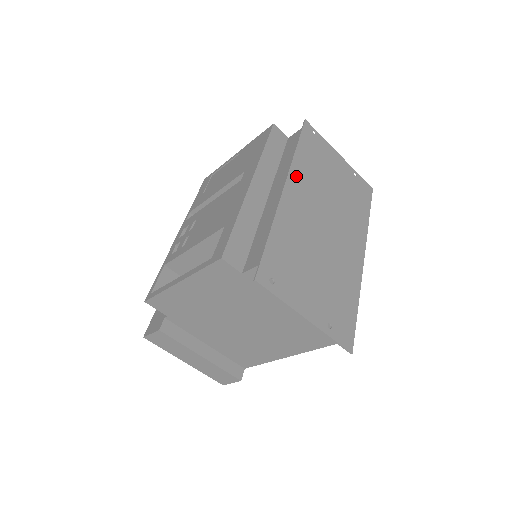
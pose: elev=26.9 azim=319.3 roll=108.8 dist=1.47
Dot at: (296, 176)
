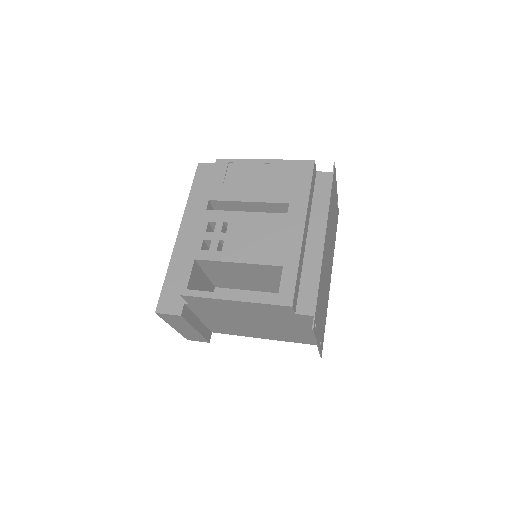
Dot at: (328, 225)
